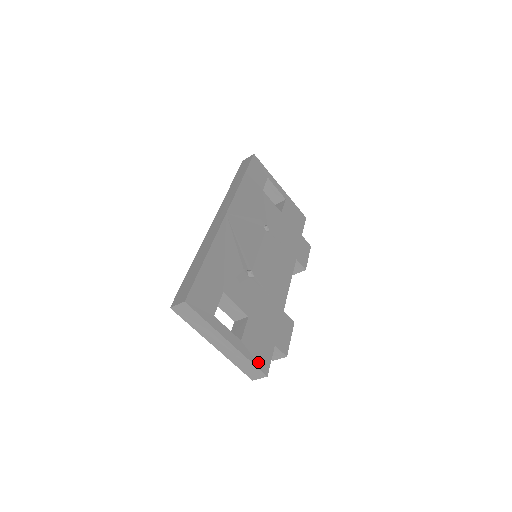
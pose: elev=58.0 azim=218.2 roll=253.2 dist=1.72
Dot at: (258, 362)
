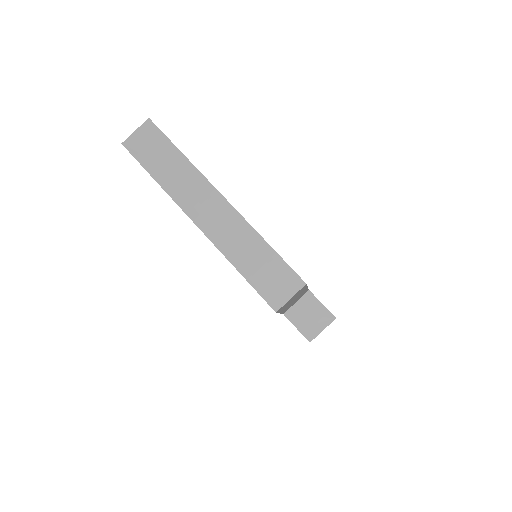
Dot at: occluded
